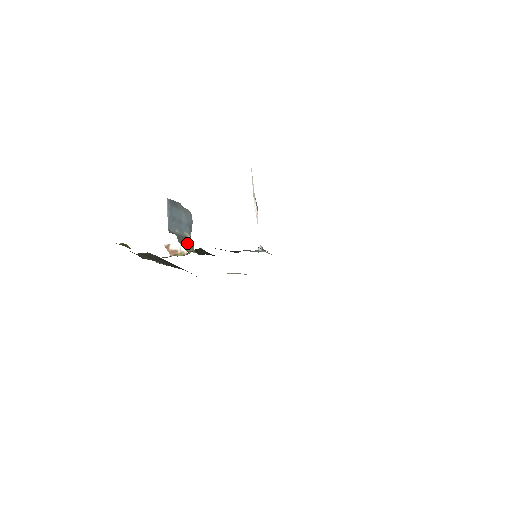
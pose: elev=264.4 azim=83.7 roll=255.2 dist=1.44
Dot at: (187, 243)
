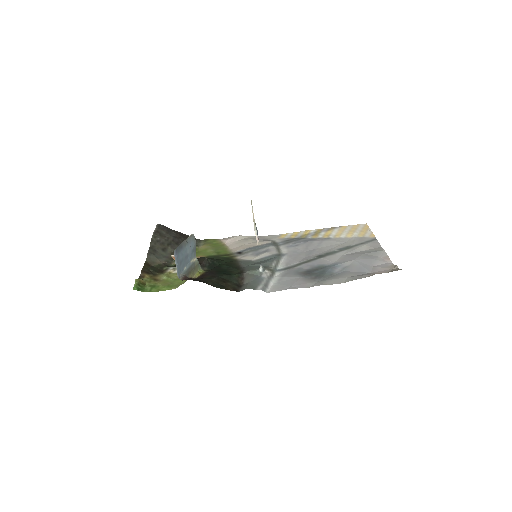
Dot at: (194, 268)
